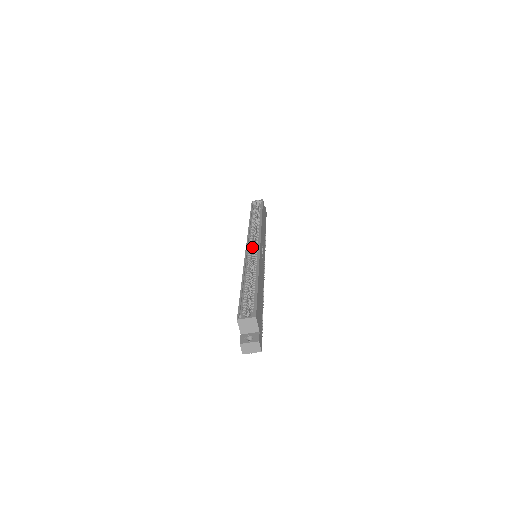
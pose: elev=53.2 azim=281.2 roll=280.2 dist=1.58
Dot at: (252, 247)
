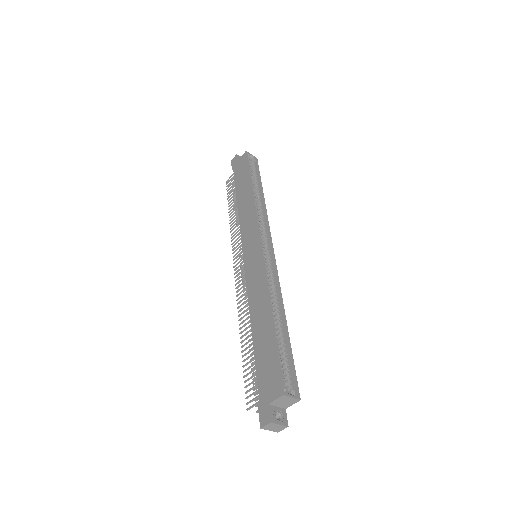
Dot at: (263, 248)
